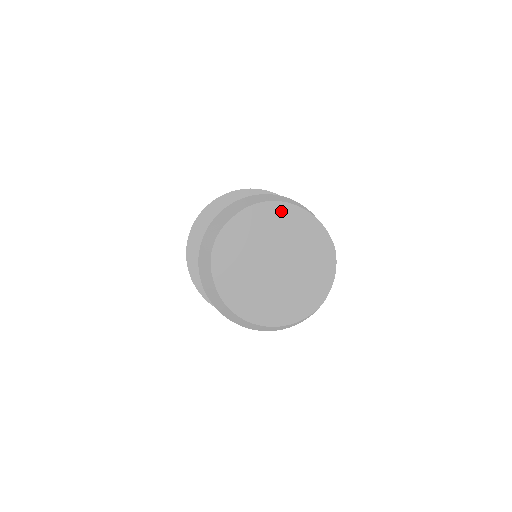
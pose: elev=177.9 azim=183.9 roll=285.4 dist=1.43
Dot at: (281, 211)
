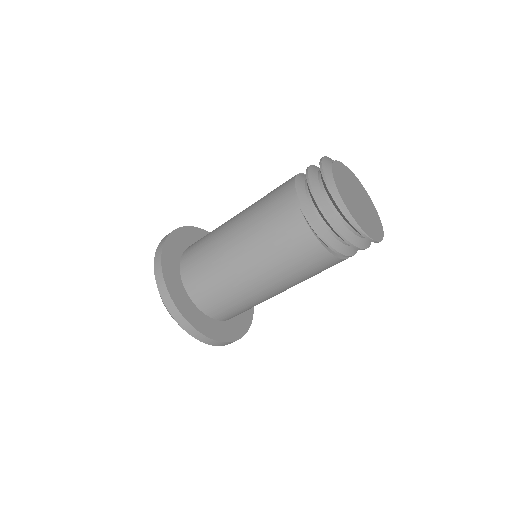
Dot at: (364, 191)
